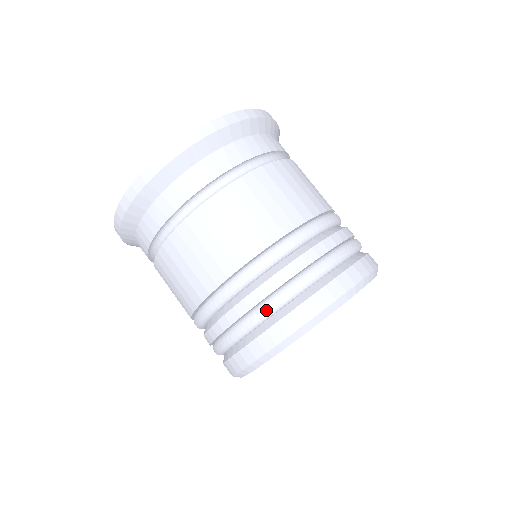
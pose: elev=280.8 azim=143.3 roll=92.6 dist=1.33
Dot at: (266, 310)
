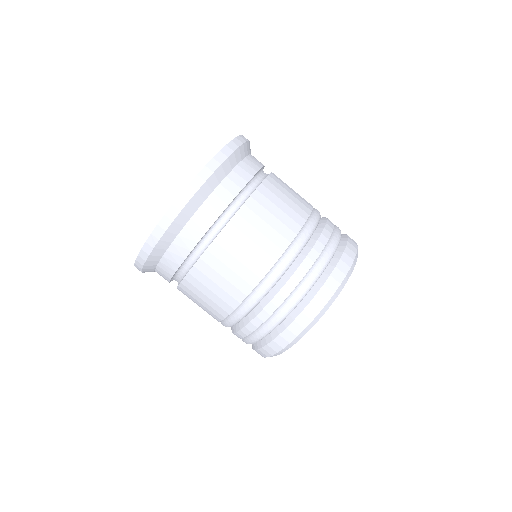
Dot at: (257, 338)
